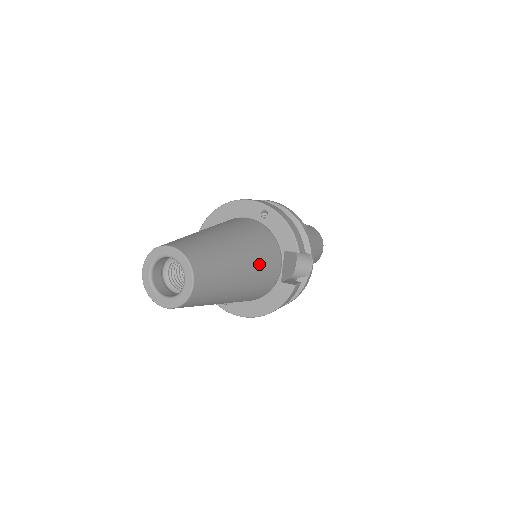
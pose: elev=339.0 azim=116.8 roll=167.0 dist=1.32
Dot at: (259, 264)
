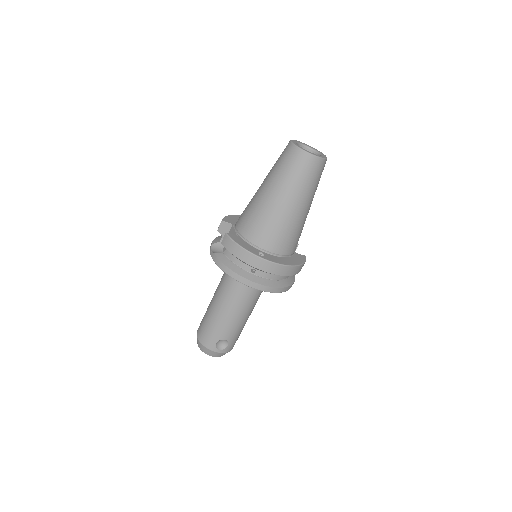
Dot at: occluded
